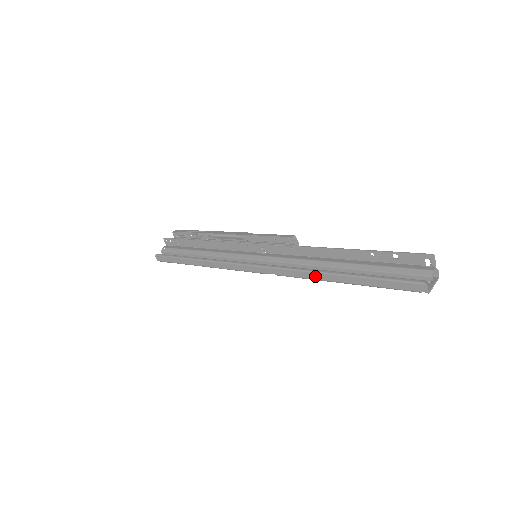
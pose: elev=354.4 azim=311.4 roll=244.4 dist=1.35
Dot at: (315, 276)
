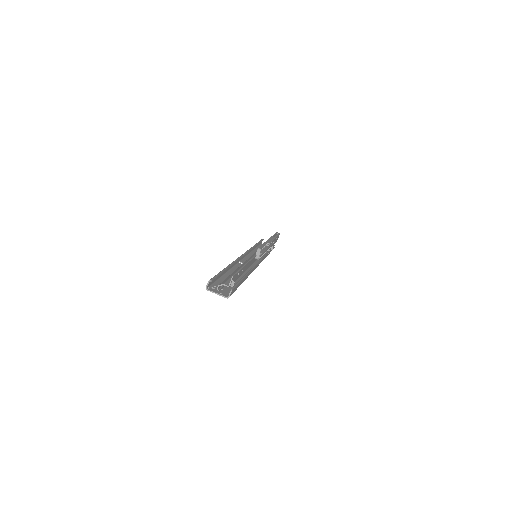
Dot at: (230, 266)
